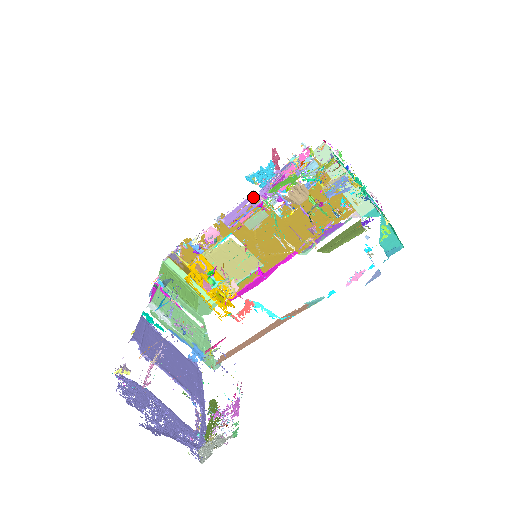
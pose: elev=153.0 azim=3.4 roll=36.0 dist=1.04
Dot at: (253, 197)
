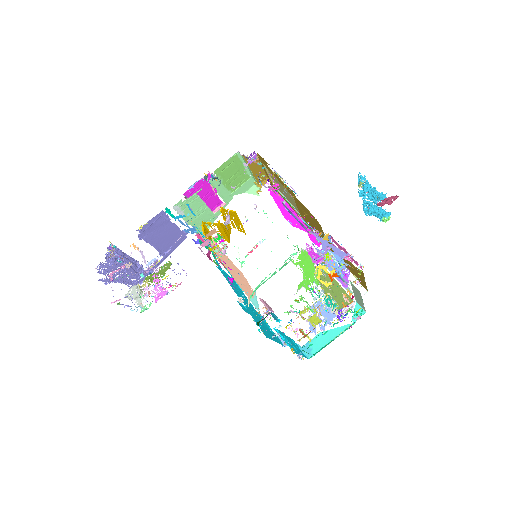
Dot at: (305, 227)
